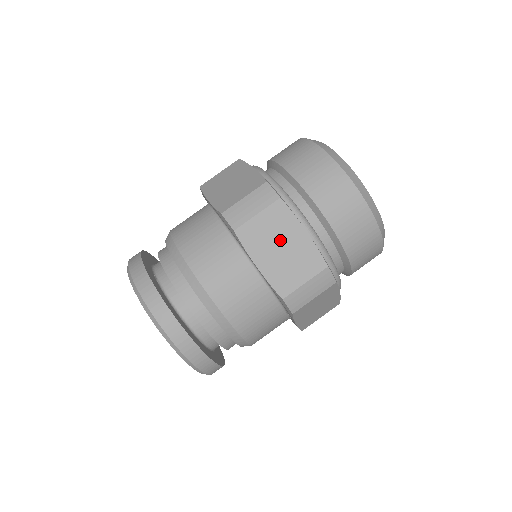
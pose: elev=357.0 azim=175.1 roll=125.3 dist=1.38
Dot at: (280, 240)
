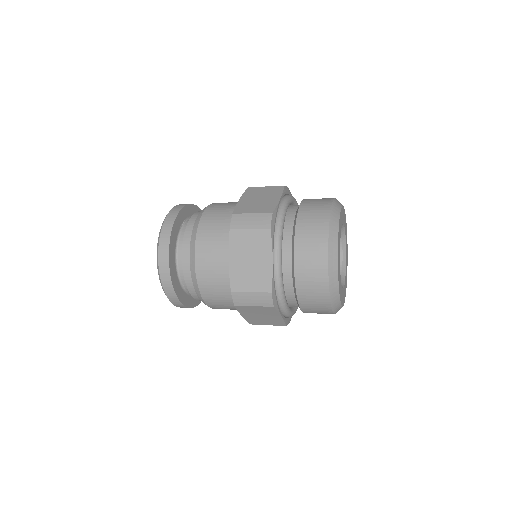
Dot at: (253, 255)
